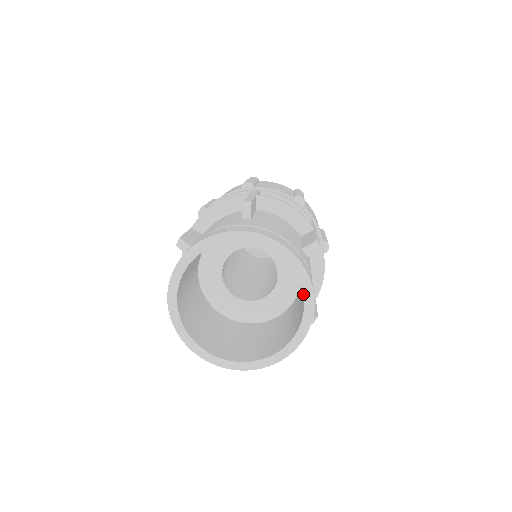
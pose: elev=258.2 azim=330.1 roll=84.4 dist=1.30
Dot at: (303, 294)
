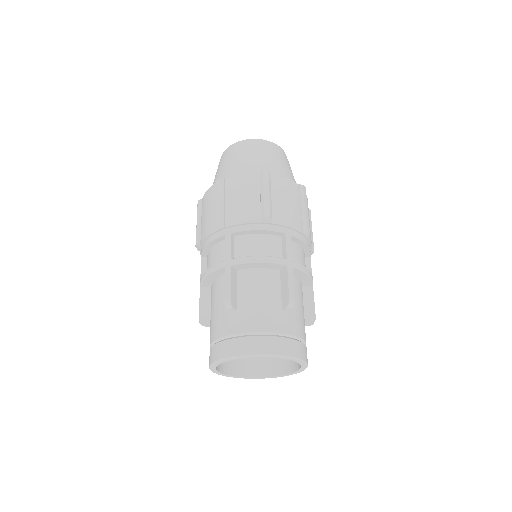
Dot at: occluded
